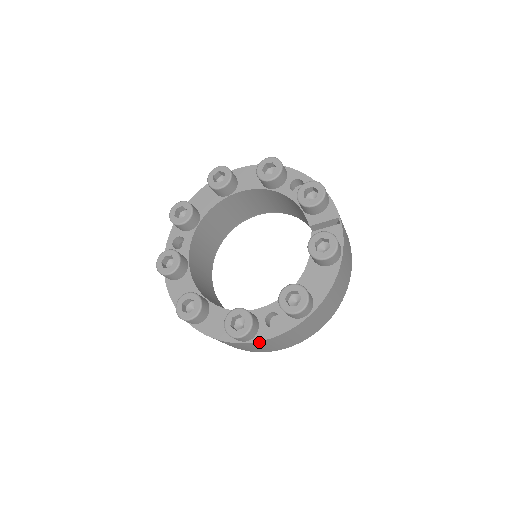
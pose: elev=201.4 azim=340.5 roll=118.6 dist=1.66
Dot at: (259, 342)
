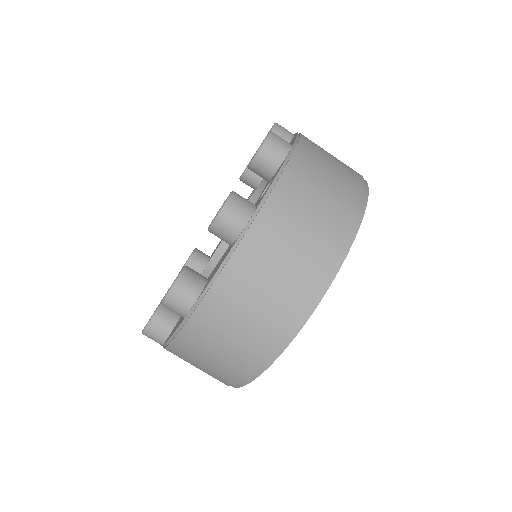
Dot at: (267, 211)
